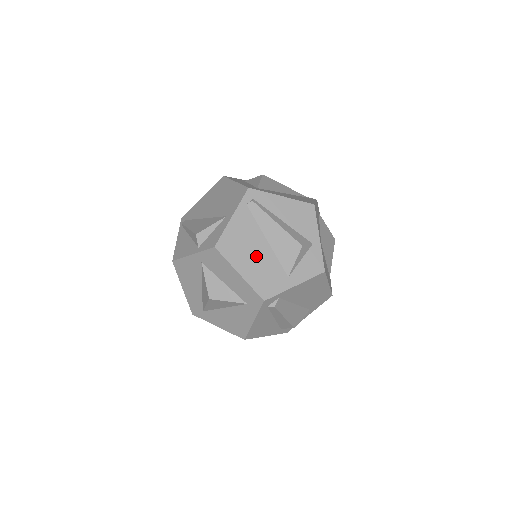
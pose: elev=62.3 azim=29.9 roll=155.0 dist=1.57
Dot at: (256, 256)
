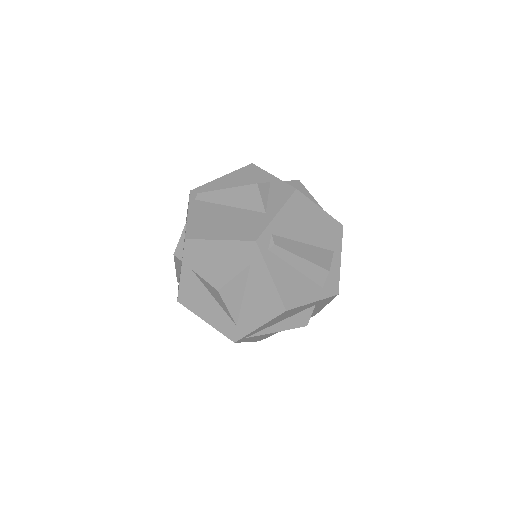
Dot at: (226, 220)
